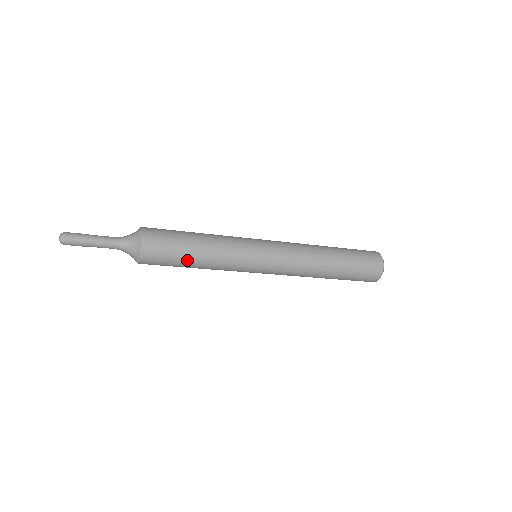
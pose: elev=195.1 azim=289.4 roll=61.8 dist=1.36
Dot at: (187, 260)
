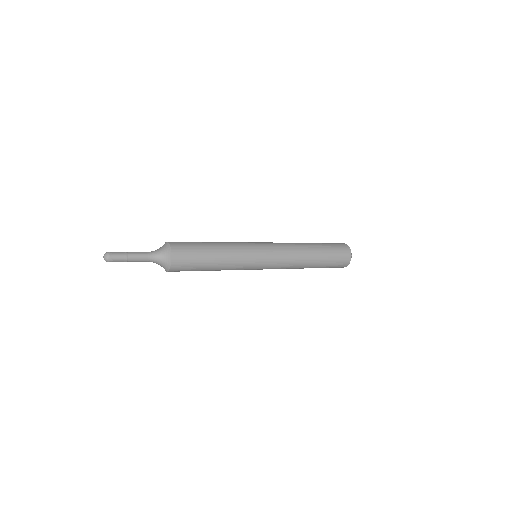
Dot at: (208, 261)
